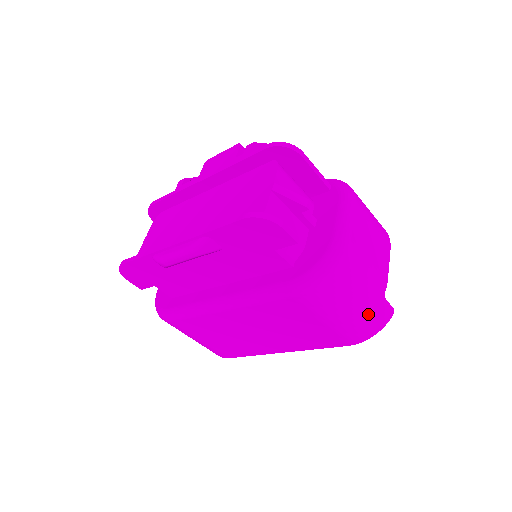
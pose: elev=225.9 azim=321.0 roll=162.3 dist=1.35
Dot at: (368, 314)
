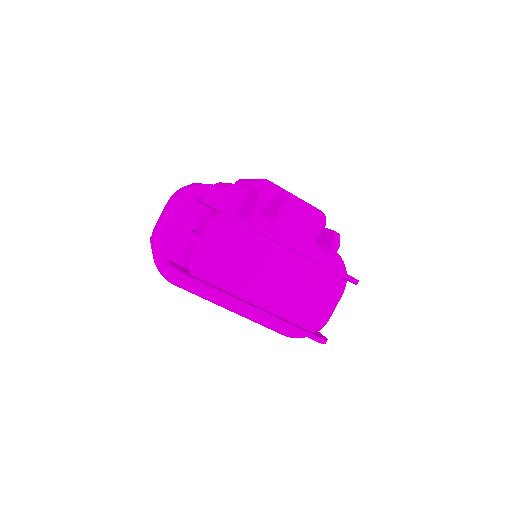
Dot at: occluded
